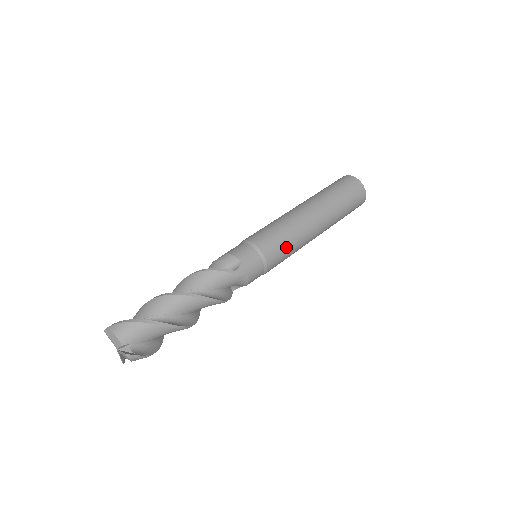
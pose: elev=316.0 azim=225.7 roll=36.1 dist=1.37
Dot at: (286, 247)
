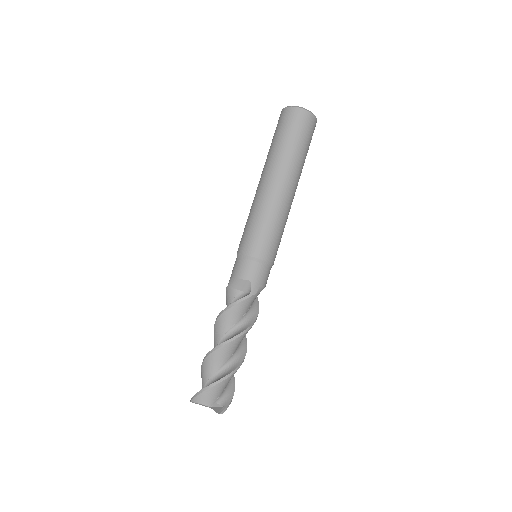
Dot at: (276, 236)
